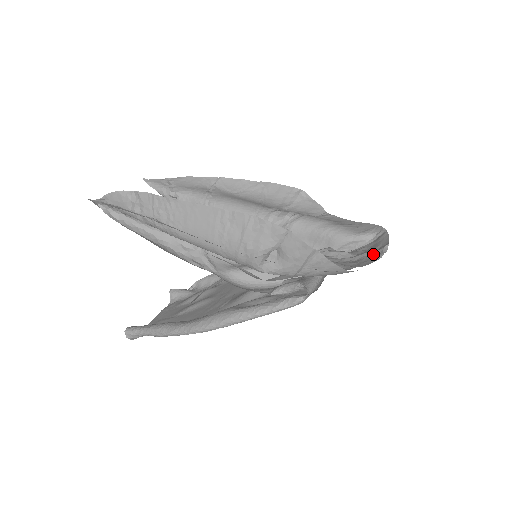
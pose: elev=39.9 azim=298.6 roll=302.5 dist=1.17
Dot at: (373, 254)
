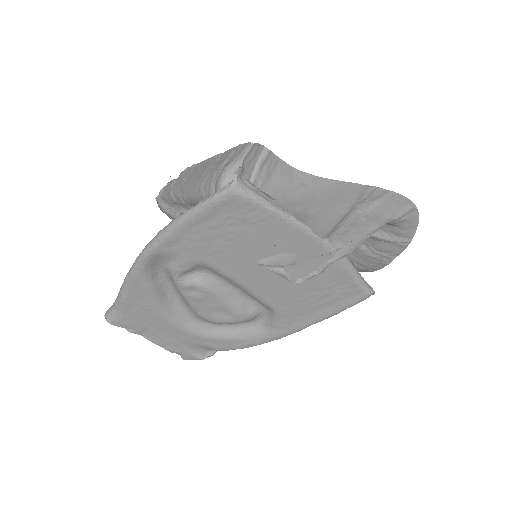
Dot at: (352, 195)
